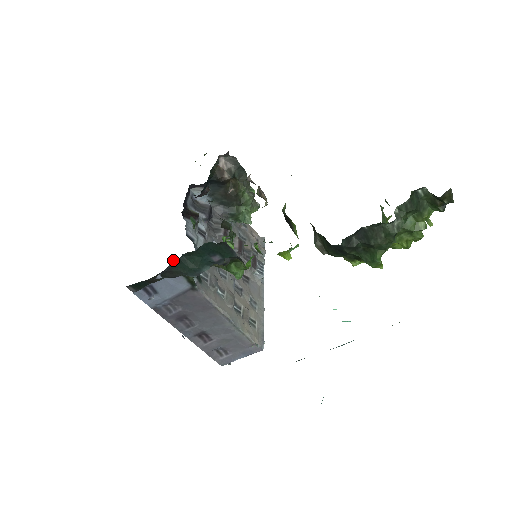
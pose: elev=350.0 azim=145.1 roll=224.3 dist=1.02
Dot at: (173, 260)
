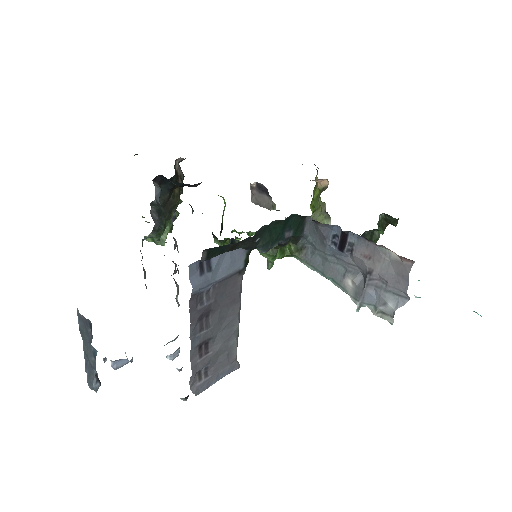
Dot at: occluded
